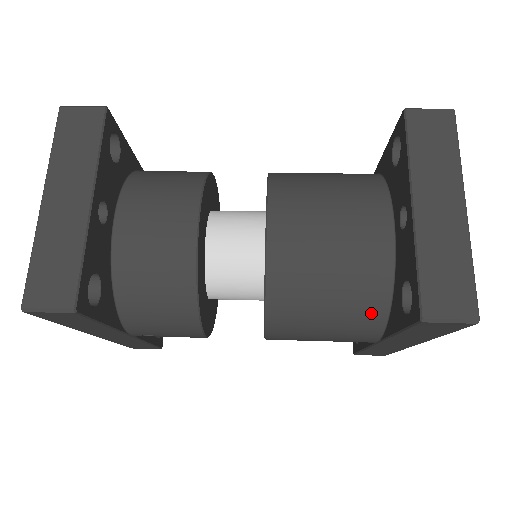
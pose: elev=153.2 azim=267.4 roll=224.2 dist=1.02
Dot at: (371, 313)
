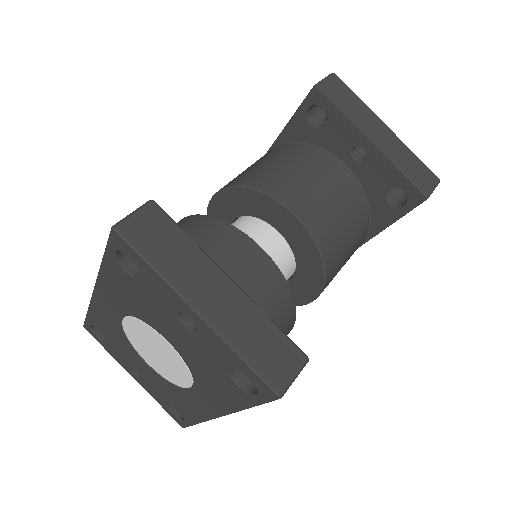
Dot at: (364, 228)
